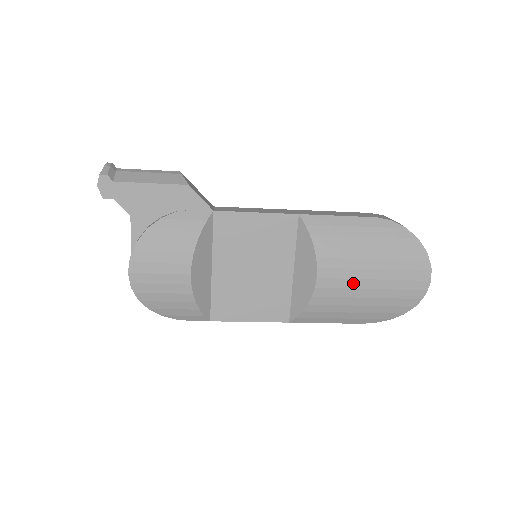
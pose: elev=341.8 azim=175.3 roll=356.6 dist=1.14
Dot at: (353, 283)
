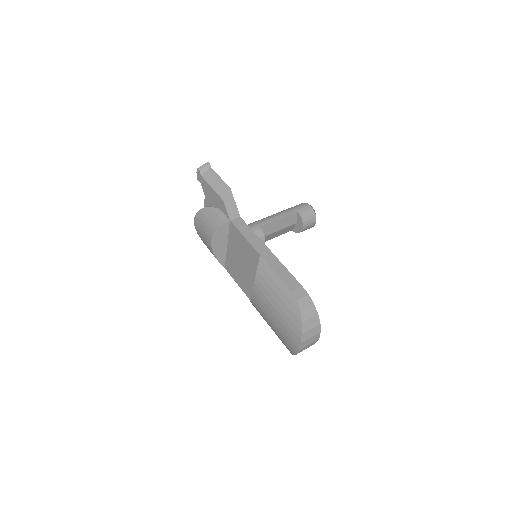
Dot at: (266, 312)
